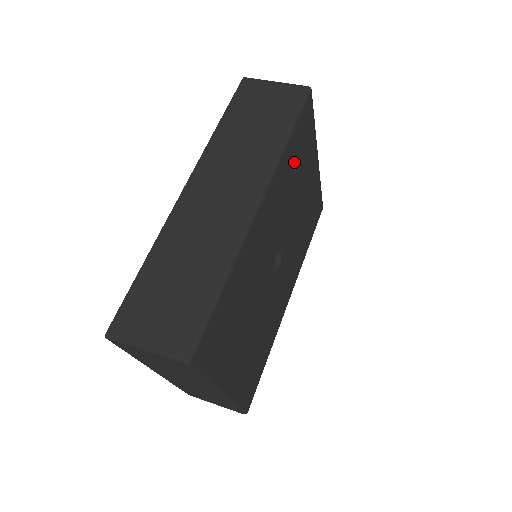
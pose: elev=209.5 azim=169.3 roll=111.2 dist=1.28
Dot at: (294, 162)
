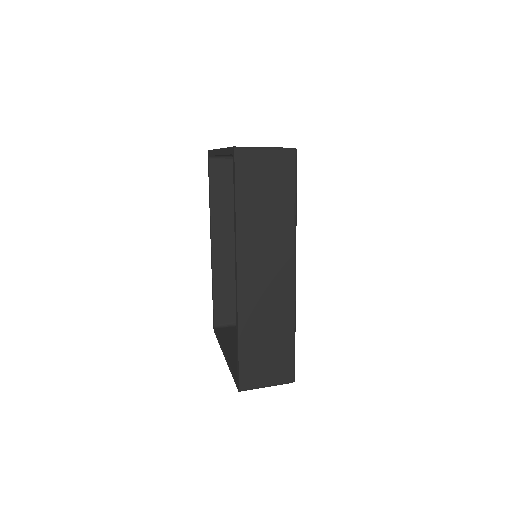
Dot at: occluded
